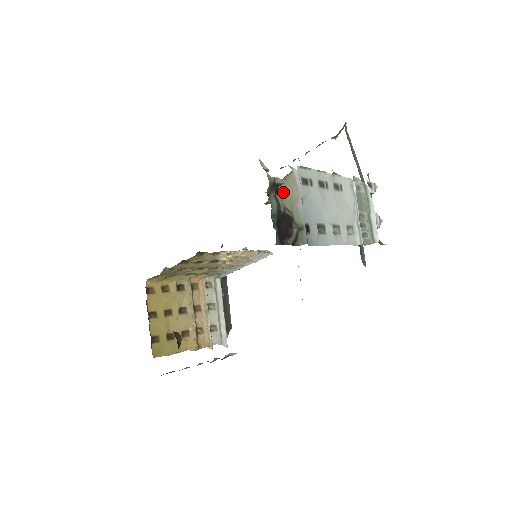
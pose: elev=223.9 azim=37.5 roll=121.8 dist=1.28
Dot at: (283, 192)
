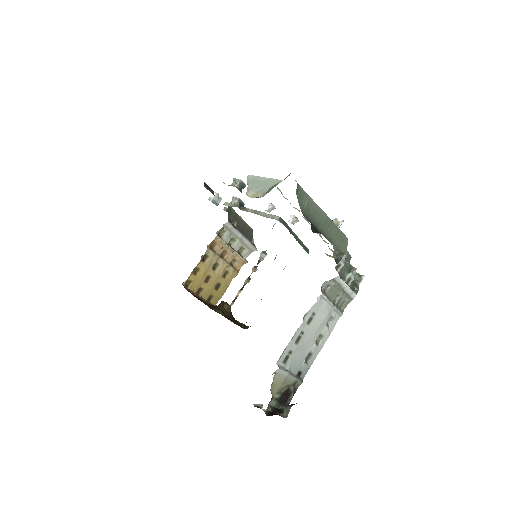
Dot at: (275, 389)
